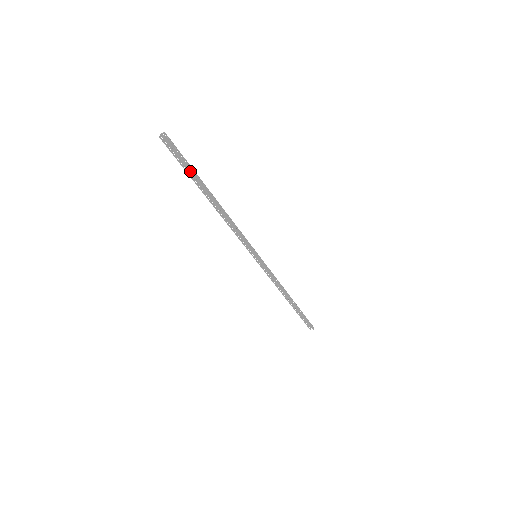
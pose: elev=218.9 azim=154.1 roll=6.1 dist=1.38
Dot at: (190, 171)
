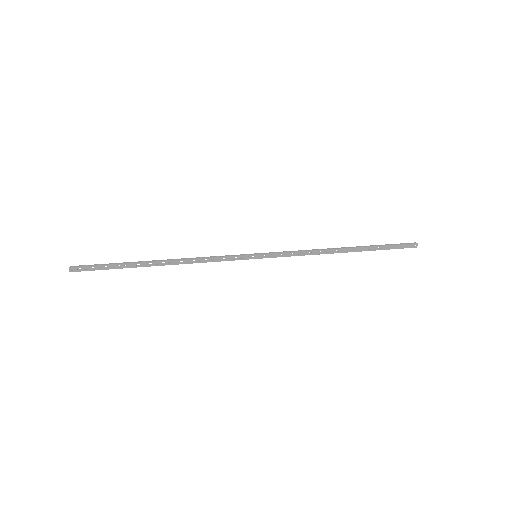
Dot at: (116, 268)
